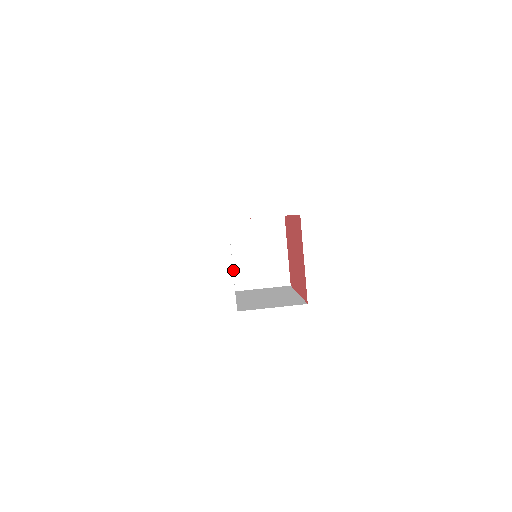
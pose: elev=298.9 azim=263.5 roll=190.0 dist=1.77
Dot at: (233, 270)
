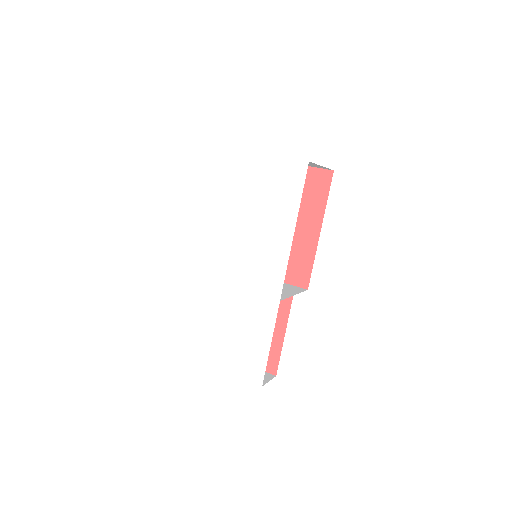
Dot at: (253, 292)
